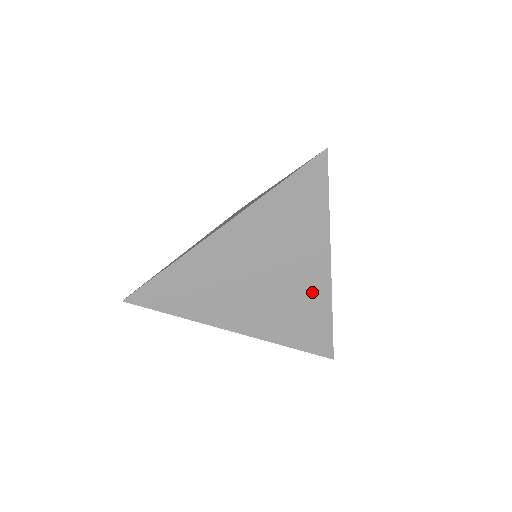
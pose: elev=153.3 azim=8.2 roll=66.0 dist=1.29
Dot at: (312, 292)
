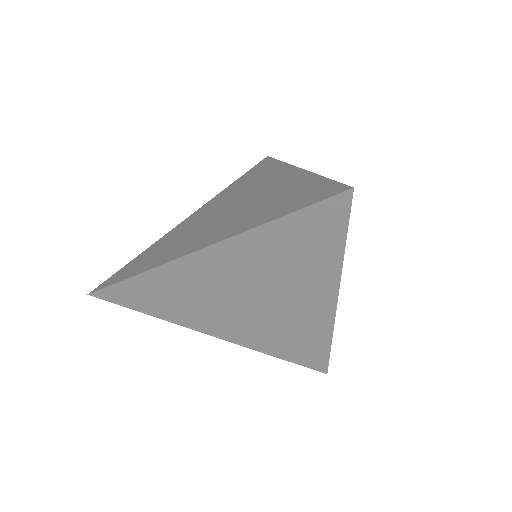
Dot at: (310, 321)
